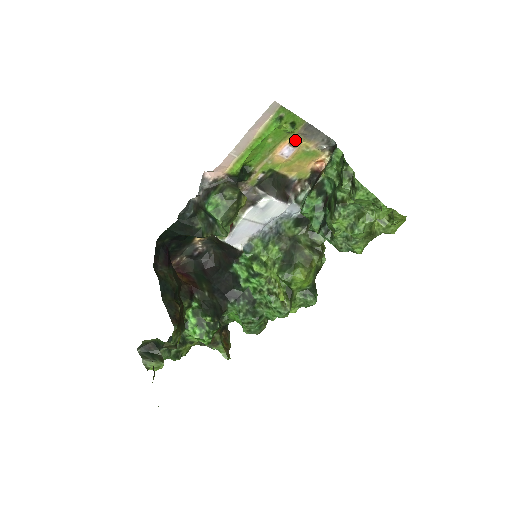
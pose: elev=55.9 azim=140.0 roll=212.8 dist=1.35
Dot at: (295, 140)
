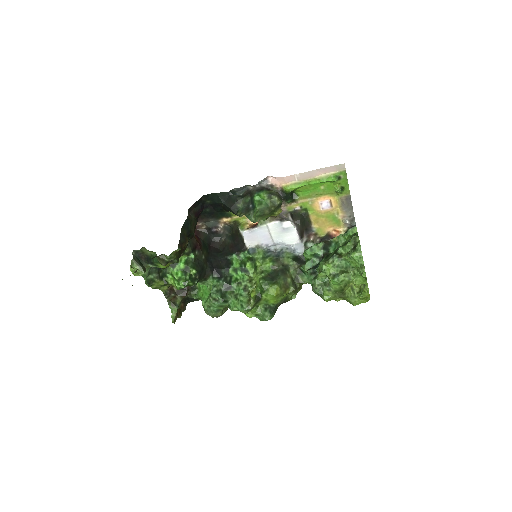
Dot at: (335, 201)
